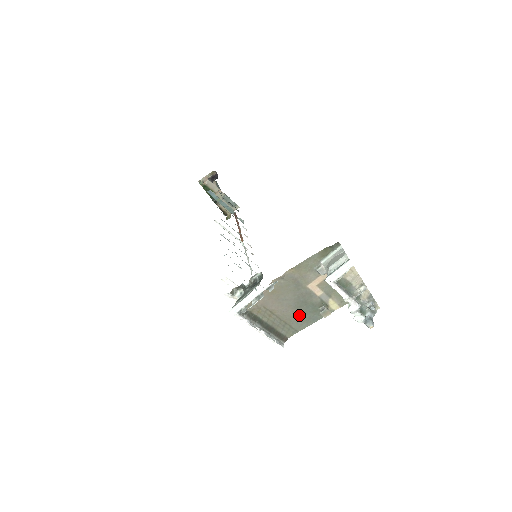
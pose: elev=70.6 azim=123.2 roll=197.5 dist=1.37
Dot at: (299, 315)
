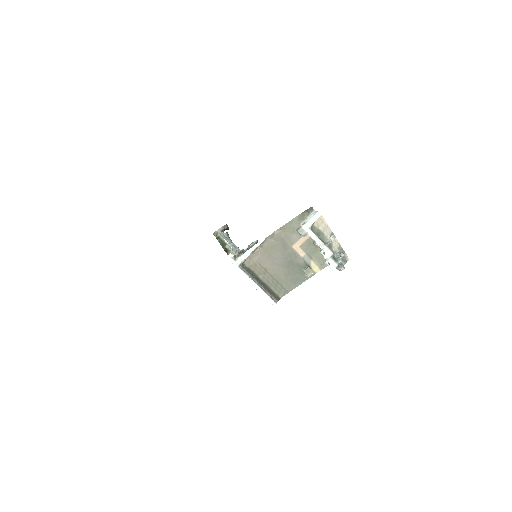
Dot at: (288, 275)
